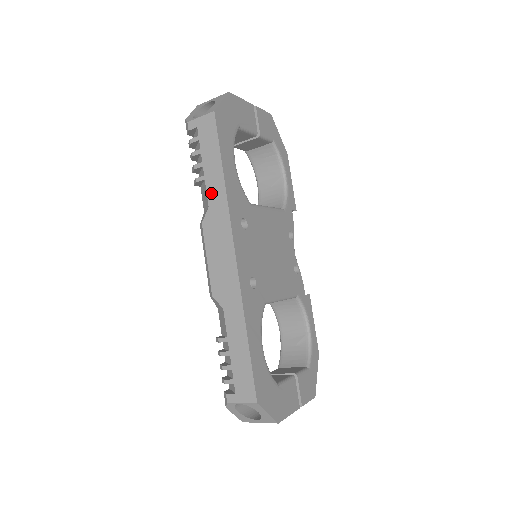
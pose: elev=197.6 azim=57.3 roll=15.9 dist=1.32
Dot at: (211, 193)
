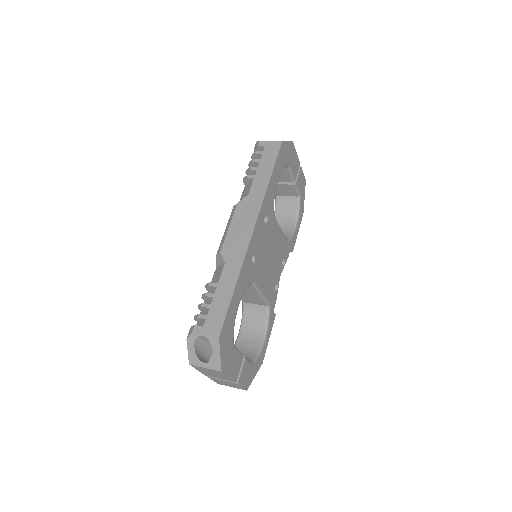
Dot at: (255, 187)
